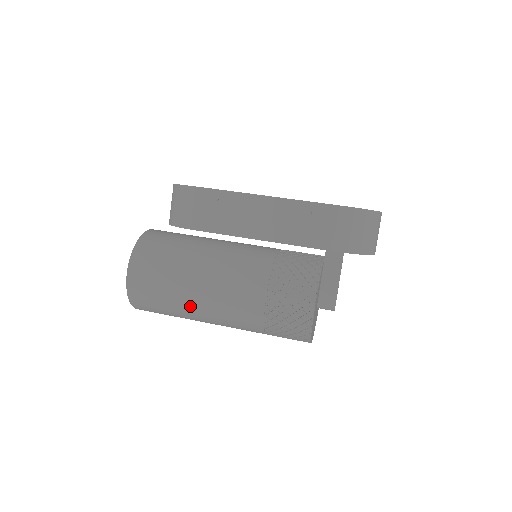
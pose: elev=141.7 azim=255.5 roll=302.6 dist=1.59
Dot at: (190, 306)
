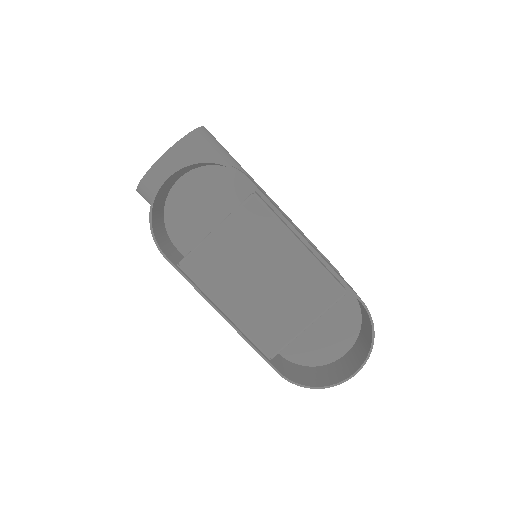
Dot at: occluded
